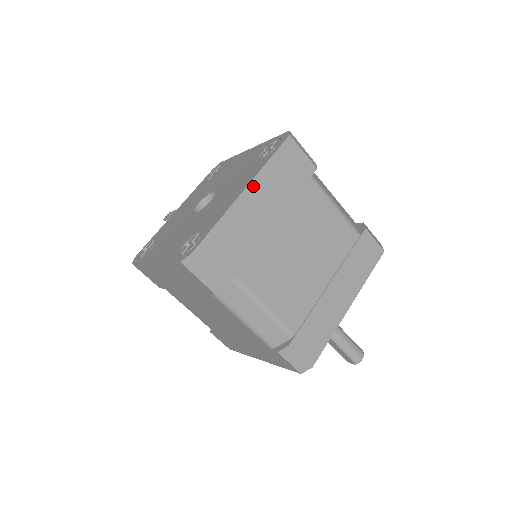
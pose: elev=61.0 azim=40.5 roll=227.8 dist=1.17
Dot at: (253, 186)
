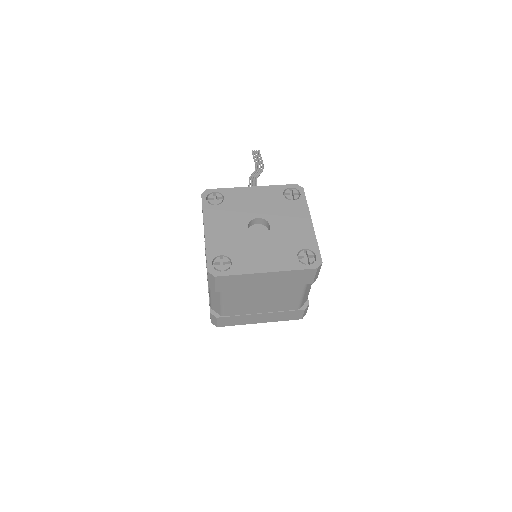
Dot at: (273, 273)
